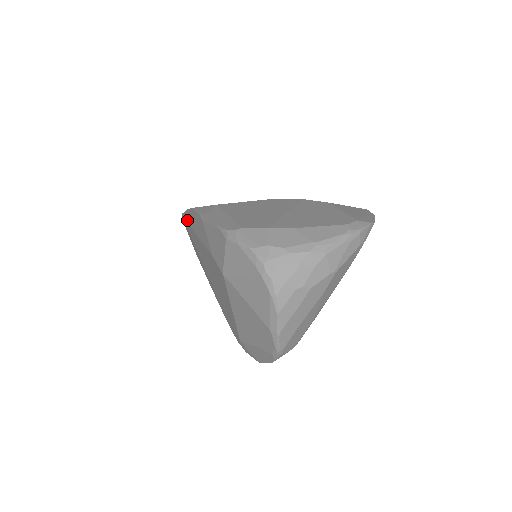
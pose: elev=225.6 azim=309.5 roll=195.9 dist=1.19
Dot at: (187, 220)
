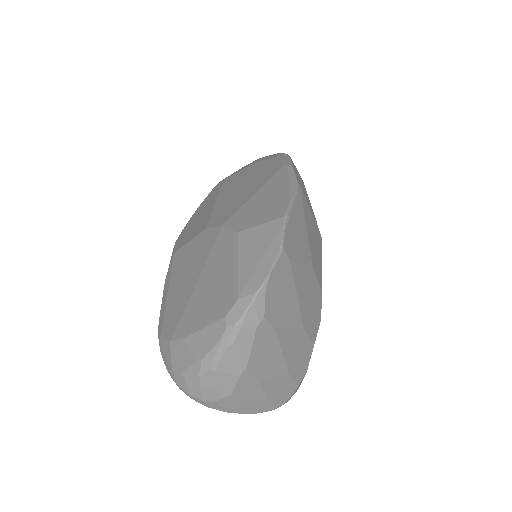
Dot at: occluded
